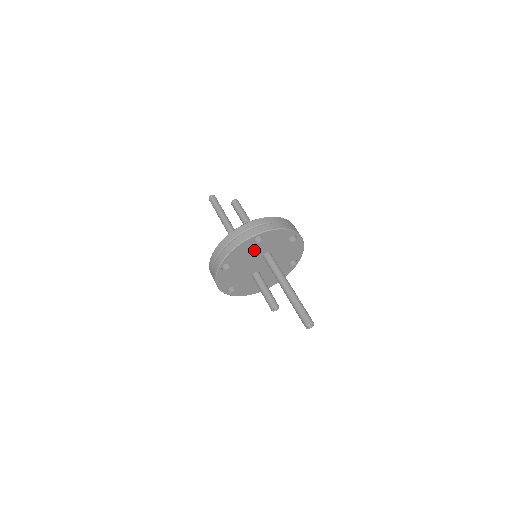
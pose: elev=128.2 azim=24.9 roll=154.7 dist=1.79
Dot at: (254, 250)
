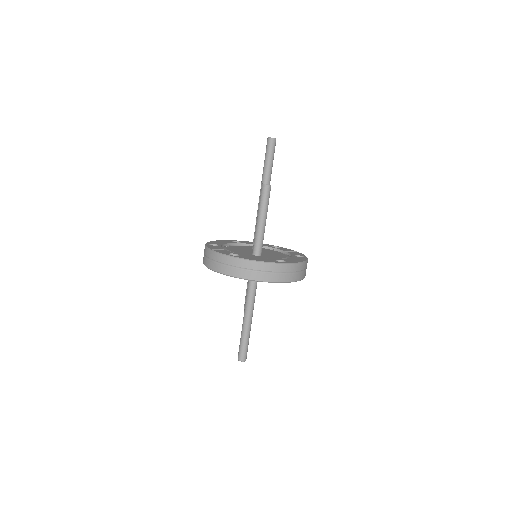
Dot at: occluded
